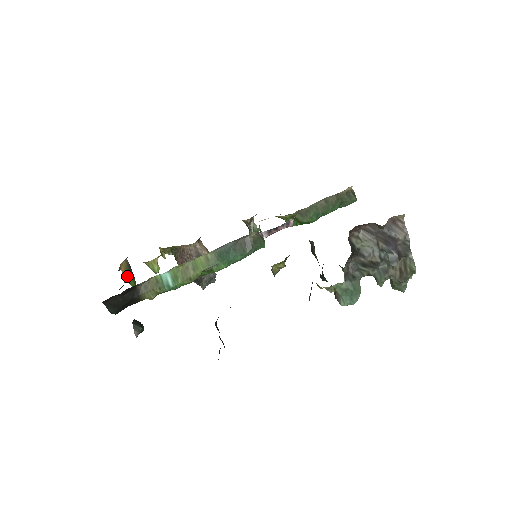
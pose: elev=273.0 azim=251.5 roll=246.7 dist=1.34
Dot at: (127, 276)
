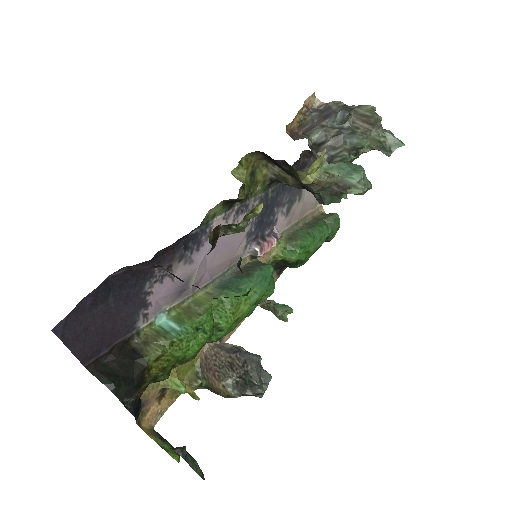
Dot at: (160, 445)
